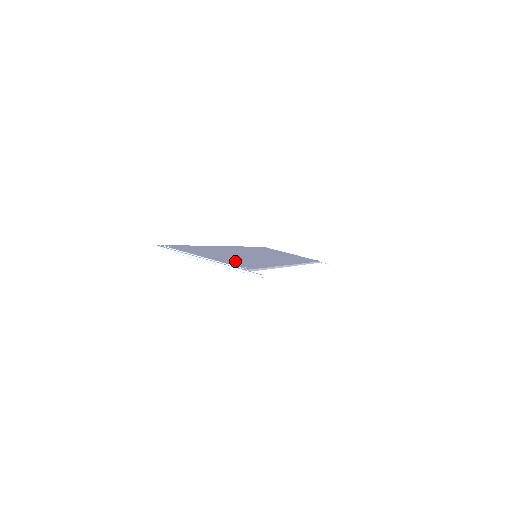
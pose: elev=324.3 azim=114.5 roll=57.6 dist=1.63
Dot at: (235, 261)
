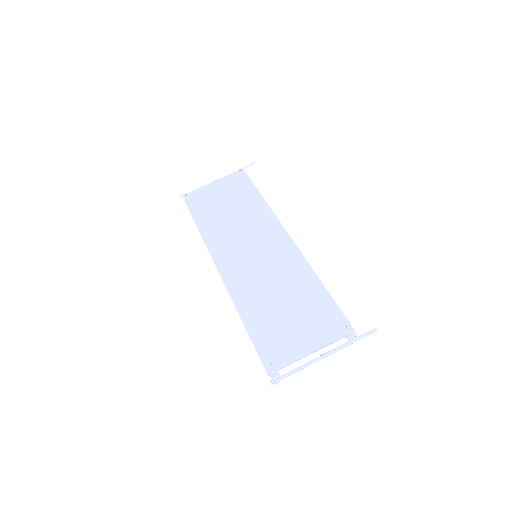
Dot at: (315, 319)
